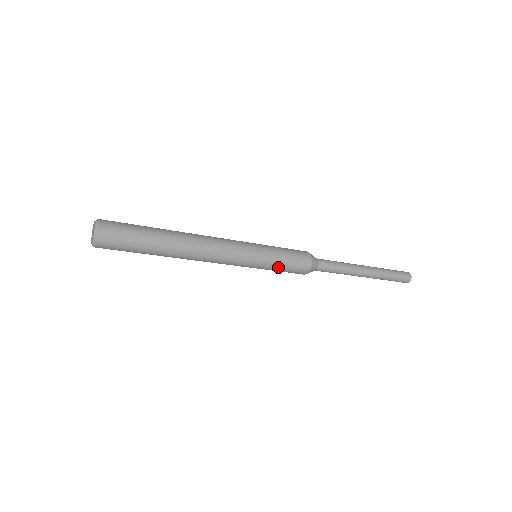
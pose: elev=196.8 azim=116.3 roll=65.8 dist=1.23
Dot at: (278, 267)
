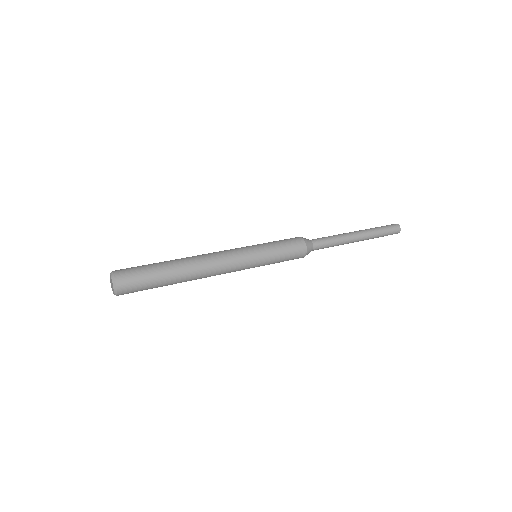
Dot at: (278, 257)
